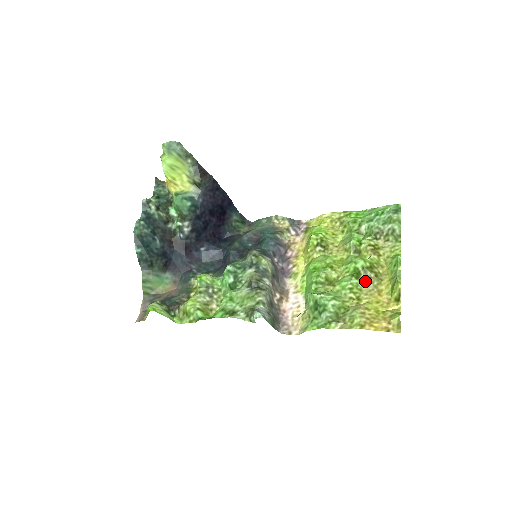
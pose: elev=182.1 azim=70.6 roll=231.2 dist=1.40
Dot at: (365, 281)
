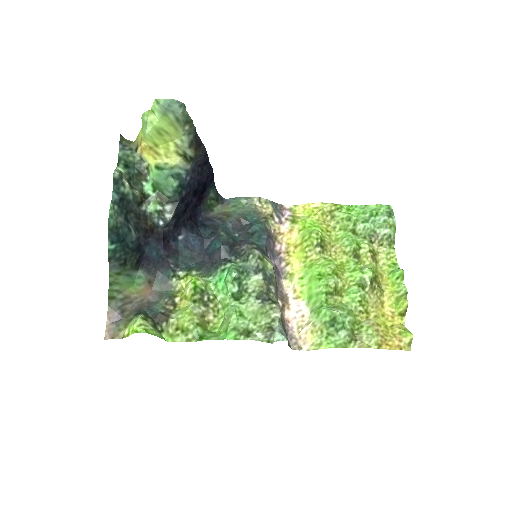
Dot at: (370, 292)
